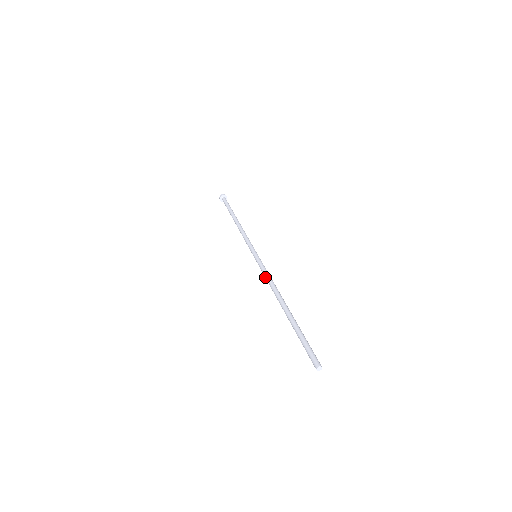
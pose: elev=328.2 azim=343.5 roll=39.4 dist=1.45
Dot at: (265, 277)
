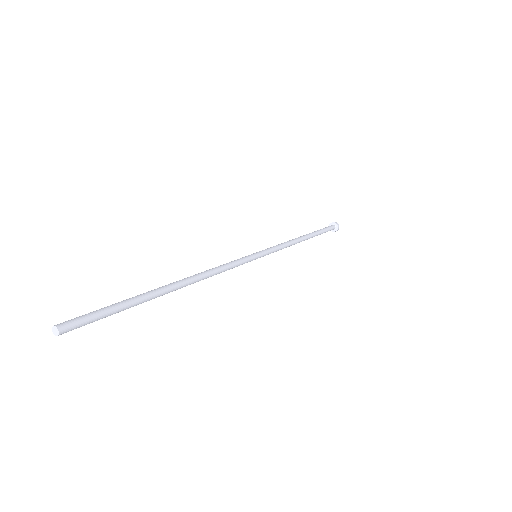
Dot at: (221, 266)
